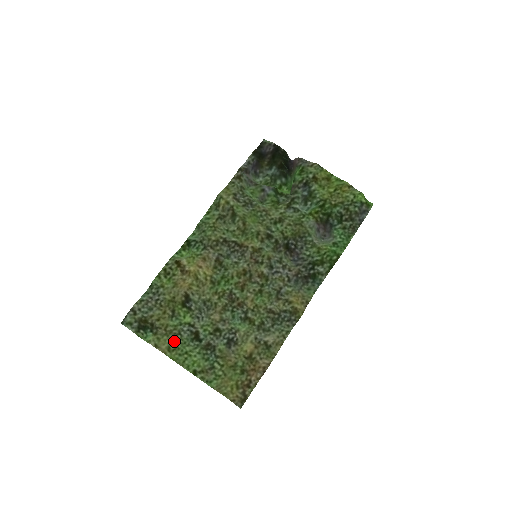
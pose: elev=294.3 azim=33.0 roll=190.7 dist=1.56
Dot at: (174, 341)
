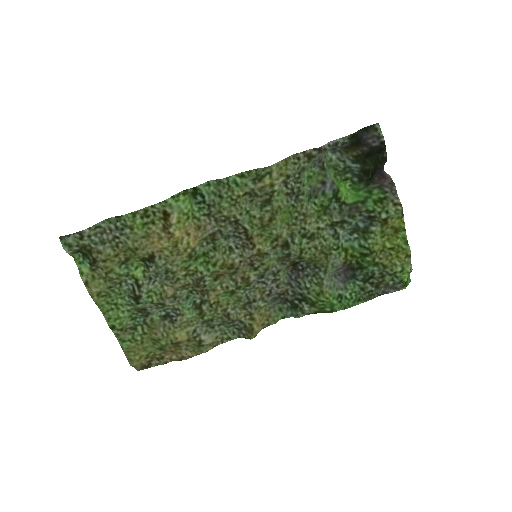
Dot at: (109, 288)
